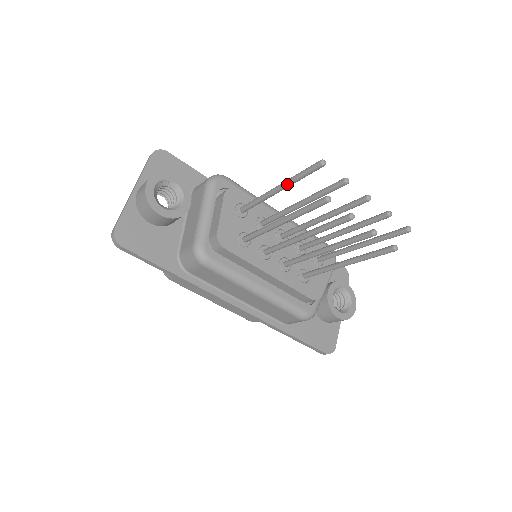
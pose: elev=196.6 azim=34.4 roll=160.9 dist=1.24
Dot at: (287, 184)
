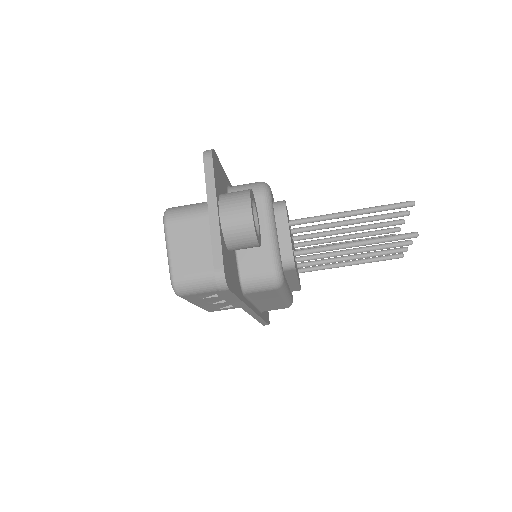
Dot at: (368, 213)
